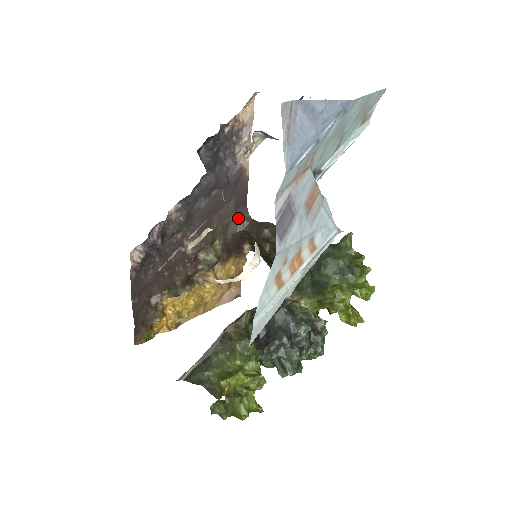
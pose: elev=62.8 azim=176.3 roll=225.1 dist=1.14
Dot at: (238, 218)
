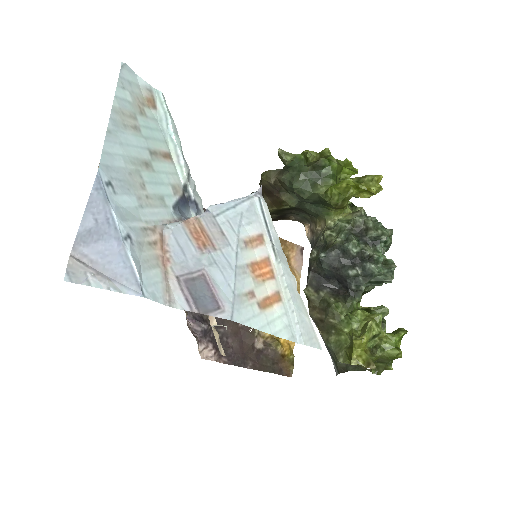
Dot at: occluded
